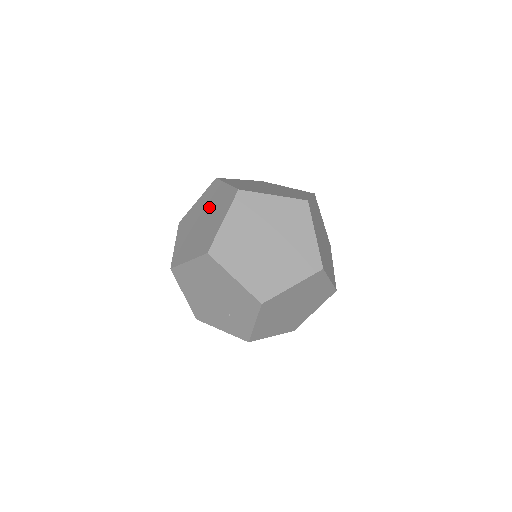
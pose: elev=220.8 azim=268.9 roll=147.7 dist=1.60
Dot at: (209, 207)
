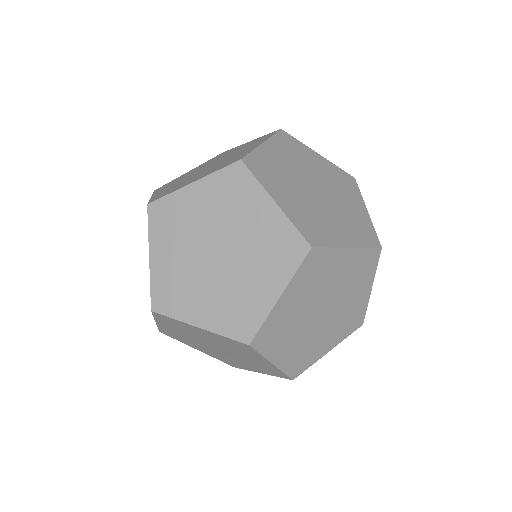
Dot at: (234, 231)
